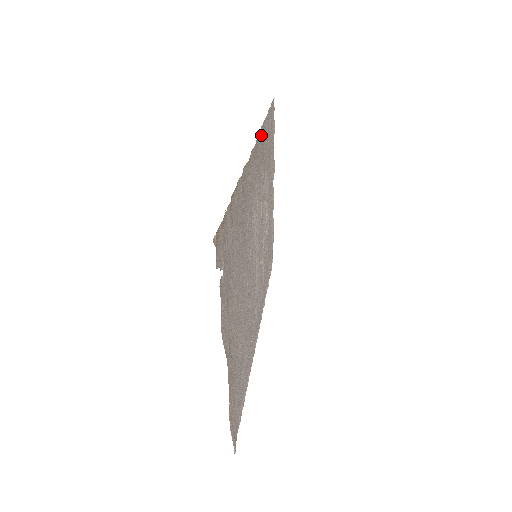
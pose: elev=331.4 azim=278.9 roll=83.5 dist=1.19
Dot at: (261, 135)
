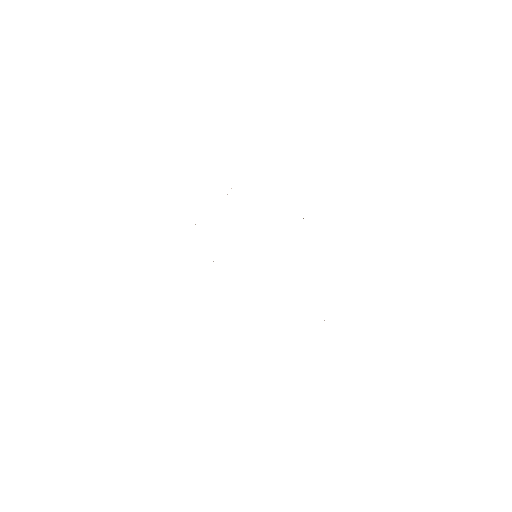
Dot at: occluded
